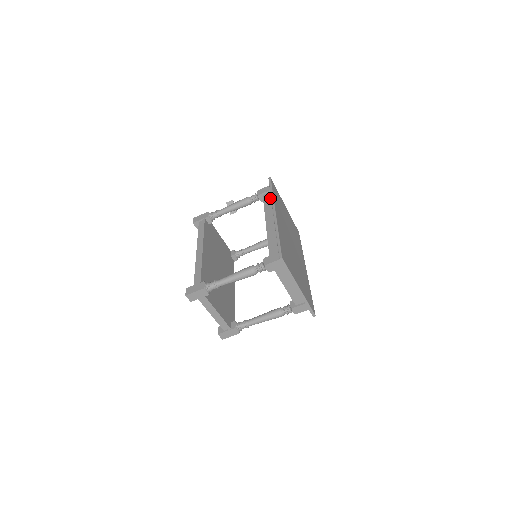
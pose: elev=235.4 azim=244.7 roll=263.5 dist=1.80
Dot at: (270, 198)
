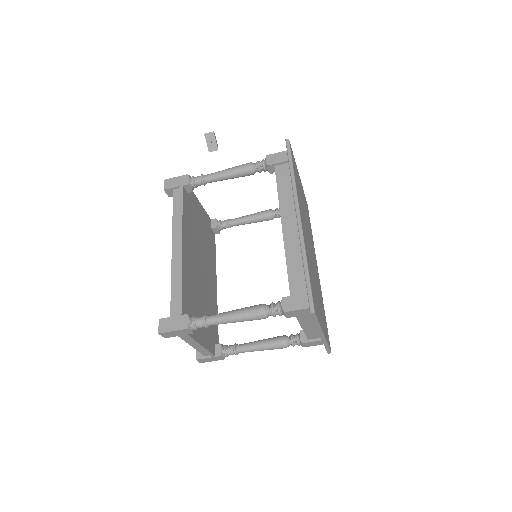
Dot at: (287, 176)
